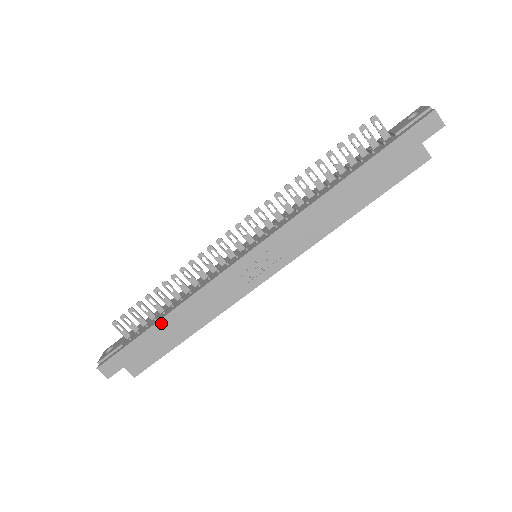
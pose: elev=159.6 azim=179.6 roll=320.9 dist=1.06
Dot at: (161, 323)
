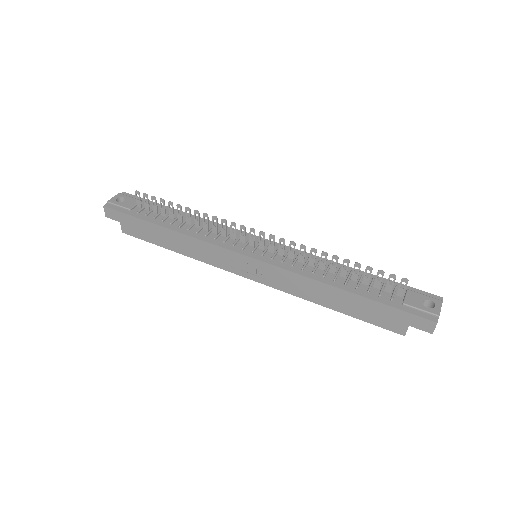
Dot at: (163, 229)
